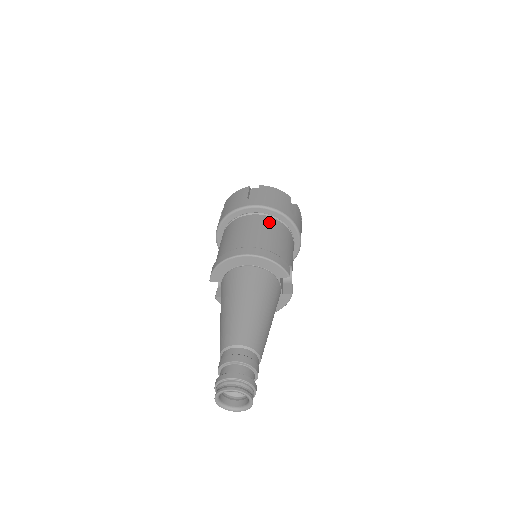
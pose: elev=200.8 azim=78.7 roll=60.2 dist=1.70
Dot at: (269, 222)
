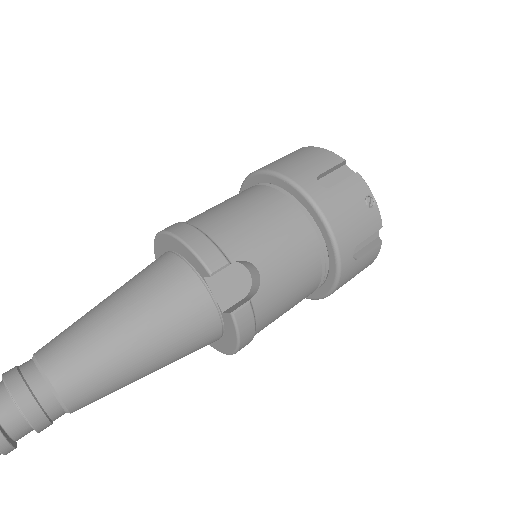
Dot at: (258, 193)
